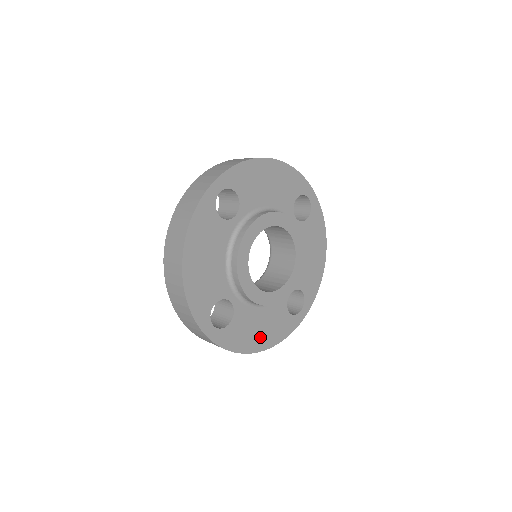
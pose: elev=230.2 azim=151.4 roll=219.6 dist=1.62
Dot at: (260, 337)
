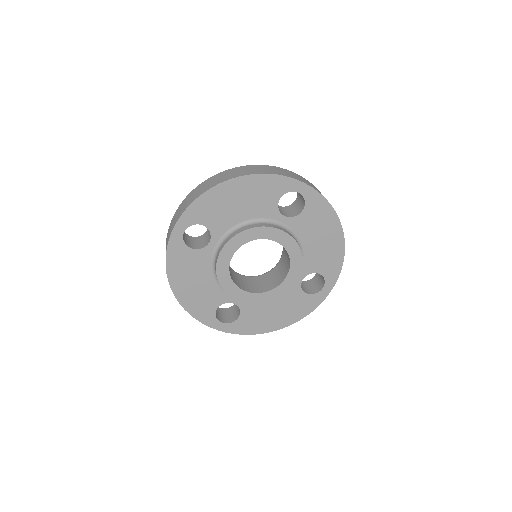
Dot at: (186, 286)
